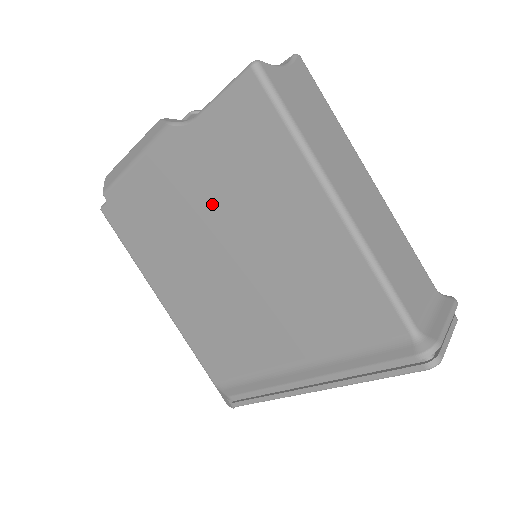
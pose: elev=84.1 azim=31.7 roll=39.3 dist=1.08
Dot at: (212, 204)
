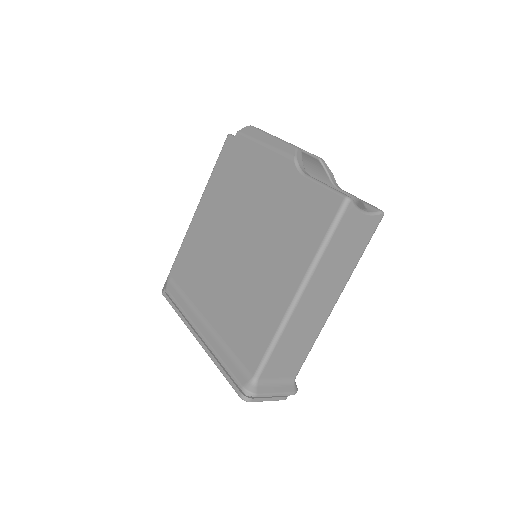
Dot at: (264, 214)
